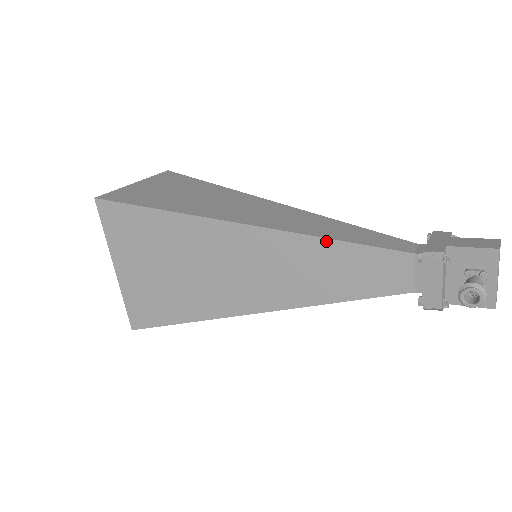
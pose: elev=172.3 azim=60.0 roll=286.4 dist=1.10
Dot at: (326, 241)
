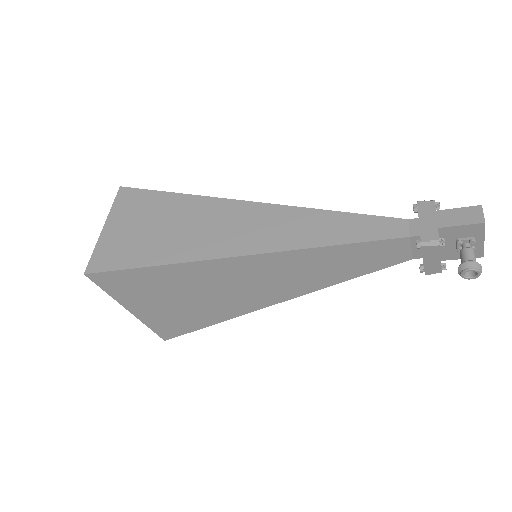
Dot at: (328, 248)
